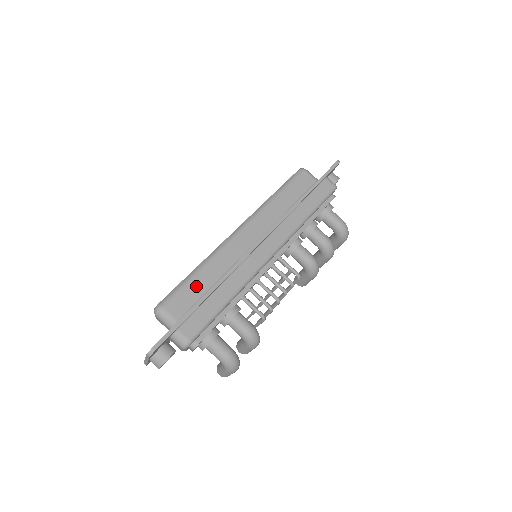
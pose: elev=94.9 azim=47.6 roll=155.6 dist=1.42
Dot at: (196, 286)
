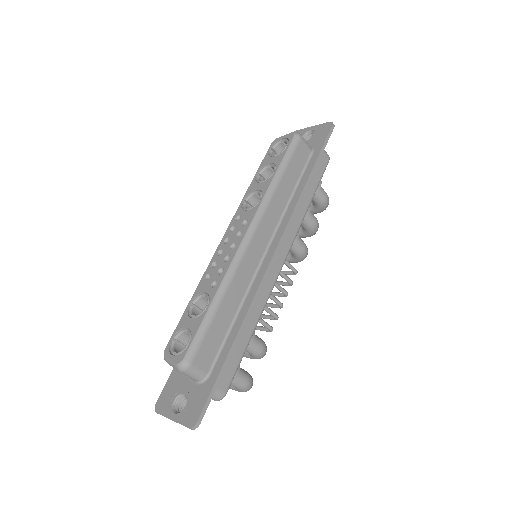
Dot at: (219, 324)
